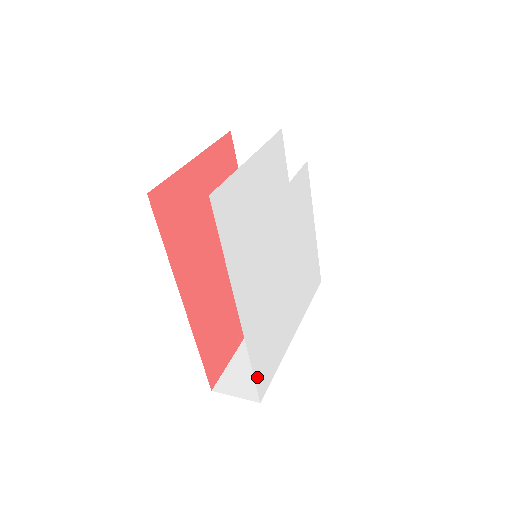
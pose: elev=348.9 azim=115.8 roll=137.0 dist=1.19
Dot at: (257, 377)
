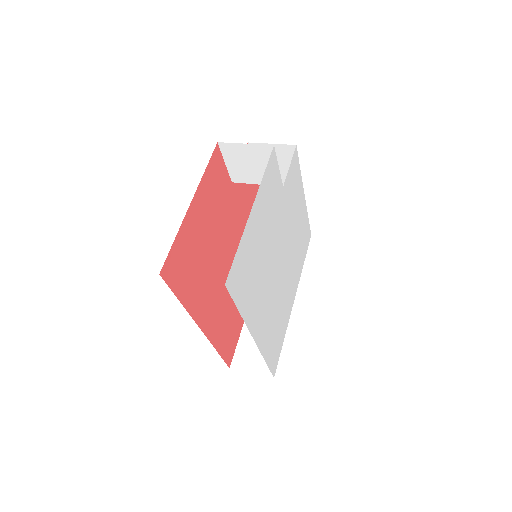
Dot at: (270, 365)
